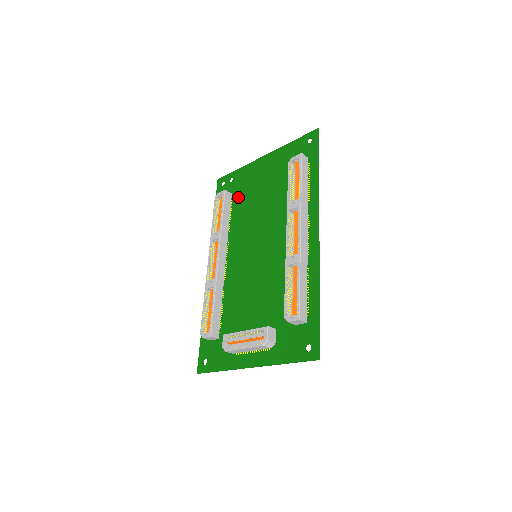
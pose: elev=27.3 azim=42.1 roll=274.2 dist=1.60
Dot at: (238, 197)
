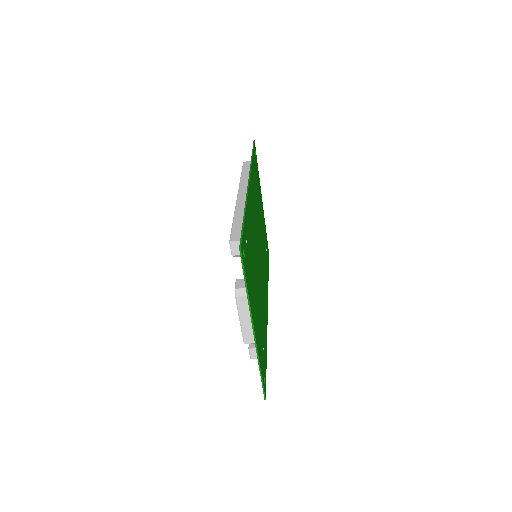
Dot at: occluded
